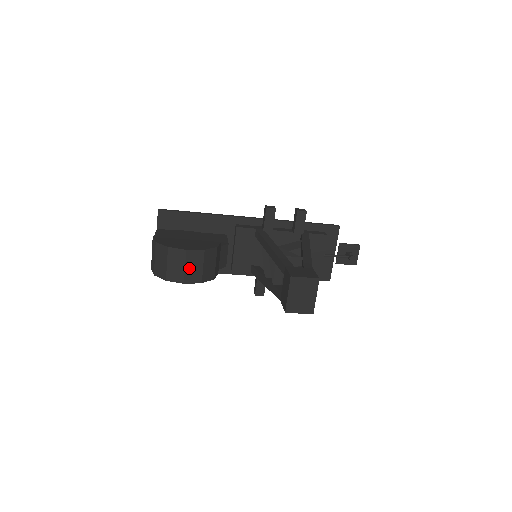
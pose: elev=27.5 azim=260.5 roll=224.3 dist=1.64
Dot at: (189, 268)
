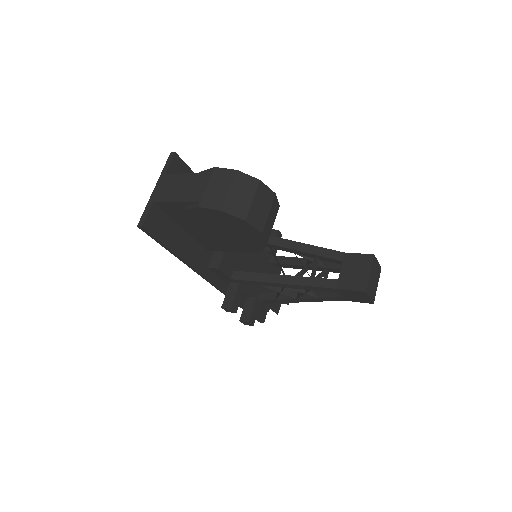
Dot at: (269, 217)
